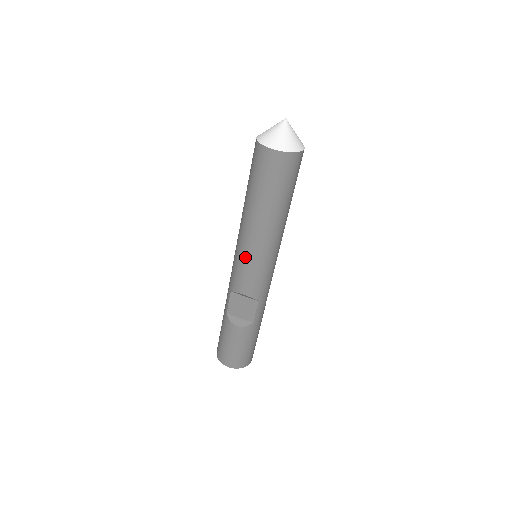
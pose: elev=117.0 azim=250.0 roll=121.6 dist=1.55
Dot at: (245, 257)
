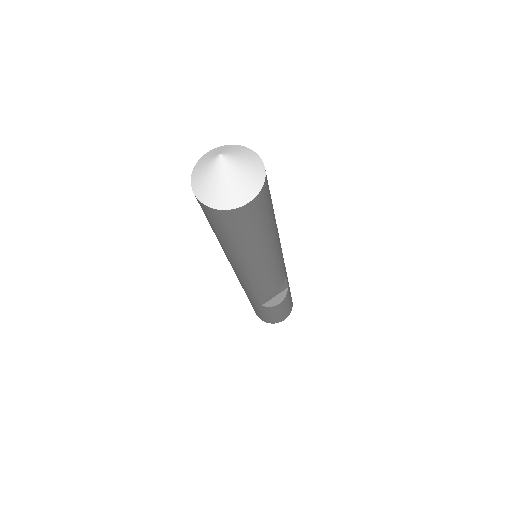
Dot at: (262, 276)
